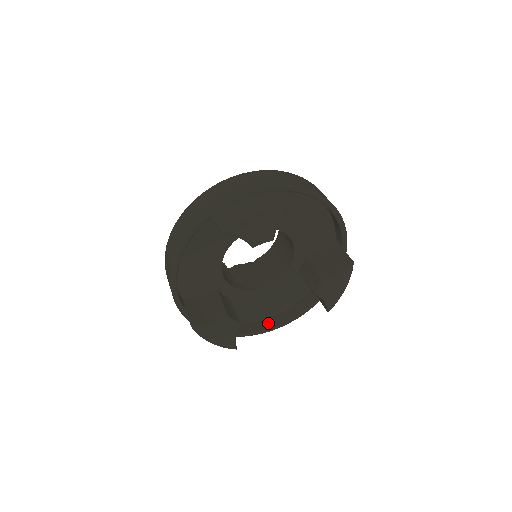
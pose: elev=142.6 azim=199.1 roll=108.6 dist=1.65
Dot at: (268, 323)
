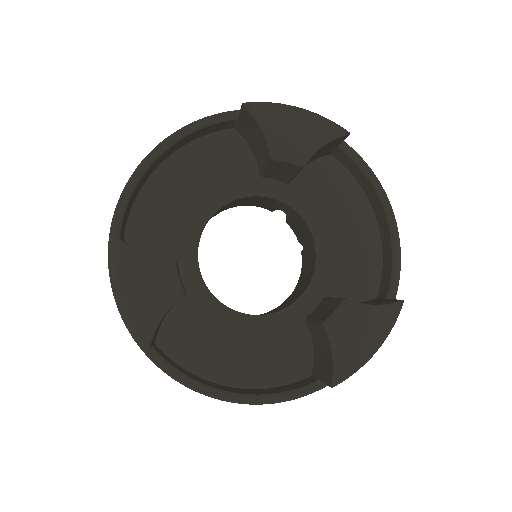
Dot at: (217, 385)
